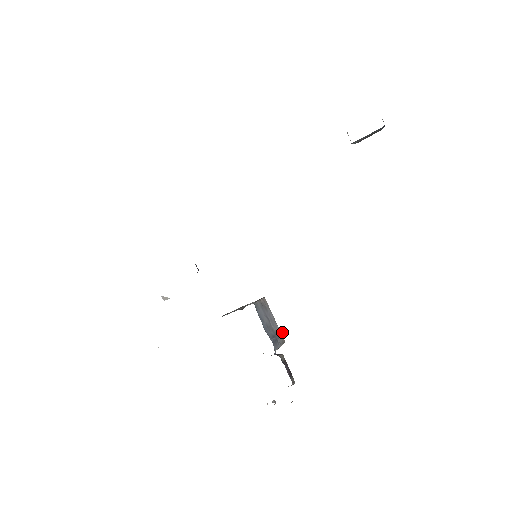
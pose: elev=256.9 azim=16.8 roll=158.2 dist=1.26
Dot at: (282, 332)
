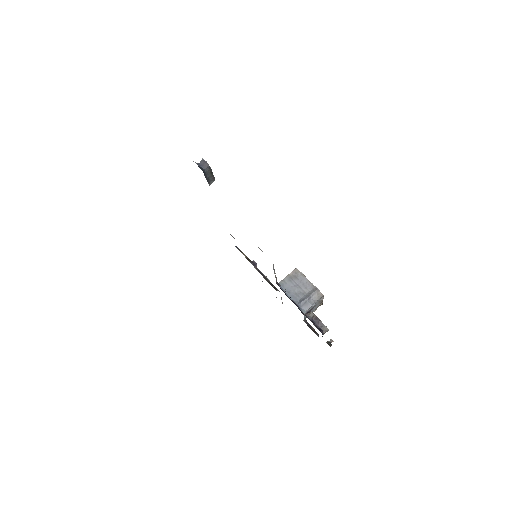
Dot at: (317, 289)
